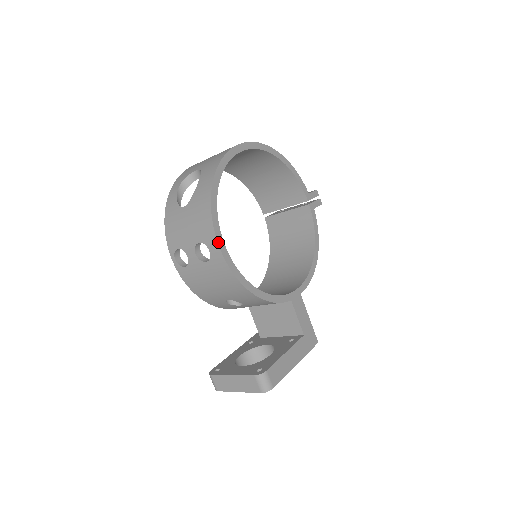
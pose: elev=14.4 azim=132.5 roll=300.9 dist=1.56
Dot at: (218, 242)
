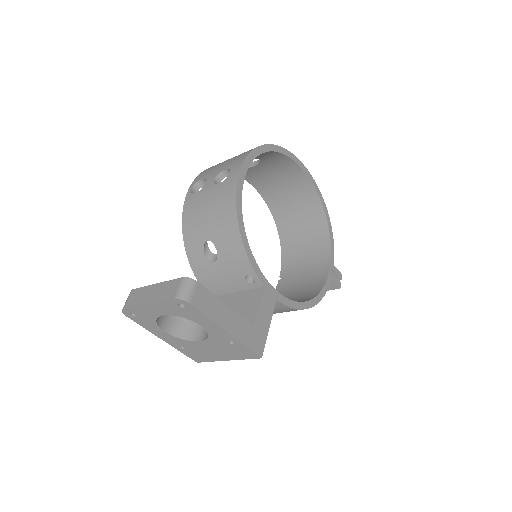
Dot at: (243, 165)
